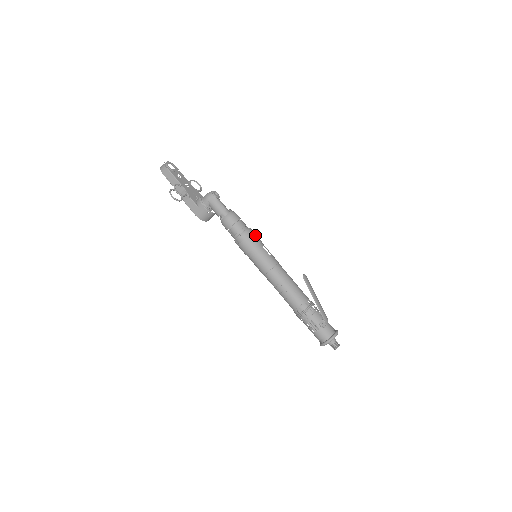
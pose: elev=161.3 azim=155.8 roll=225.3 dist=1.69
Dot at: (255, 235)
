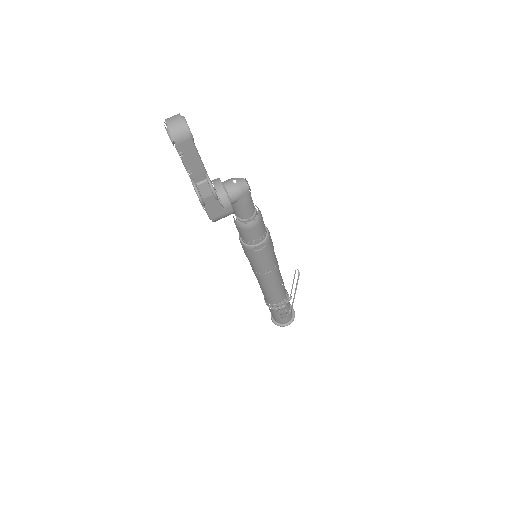
Dot at: occluded
